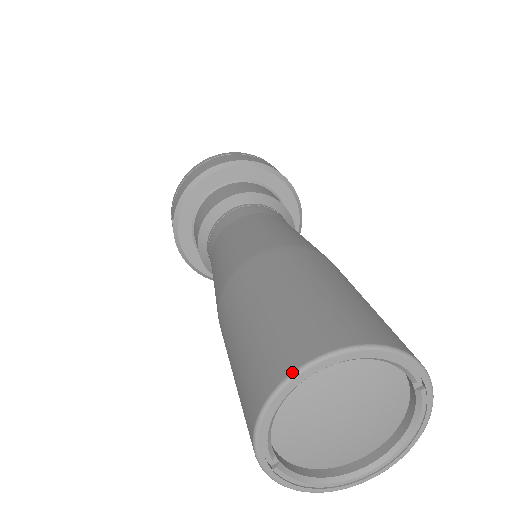
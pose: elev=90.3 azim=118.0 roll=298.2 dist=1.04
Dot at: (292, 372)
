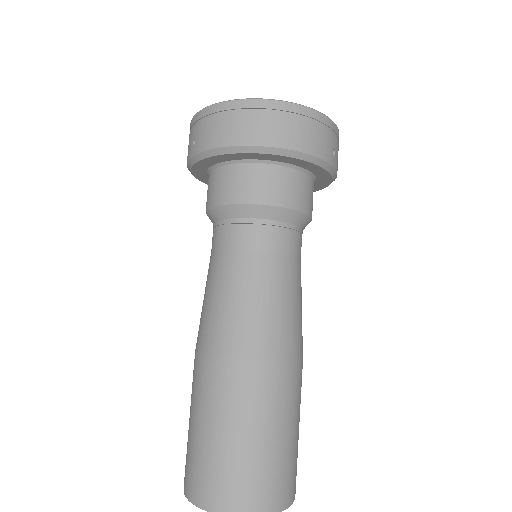
Dot at: out of frame
